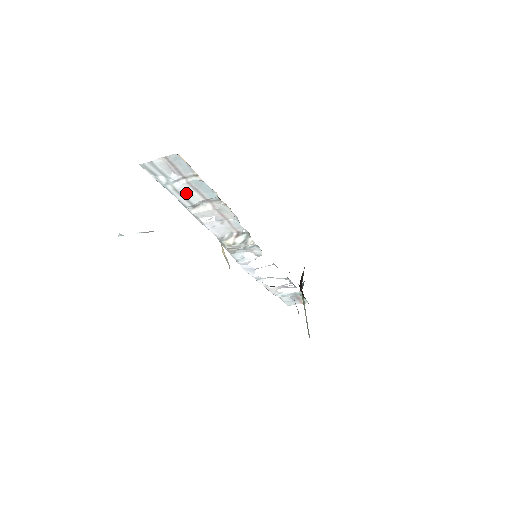
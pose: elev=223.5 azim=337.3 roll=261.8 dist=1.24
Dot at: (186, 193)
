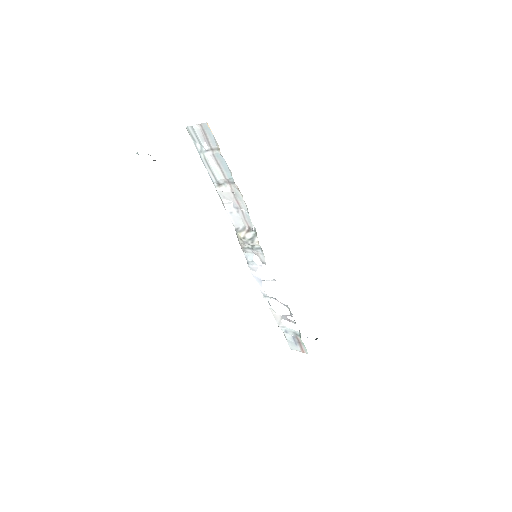
Dot at: (212, 166)
